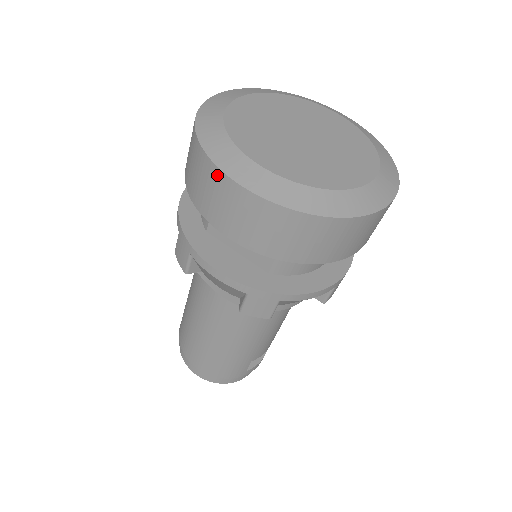
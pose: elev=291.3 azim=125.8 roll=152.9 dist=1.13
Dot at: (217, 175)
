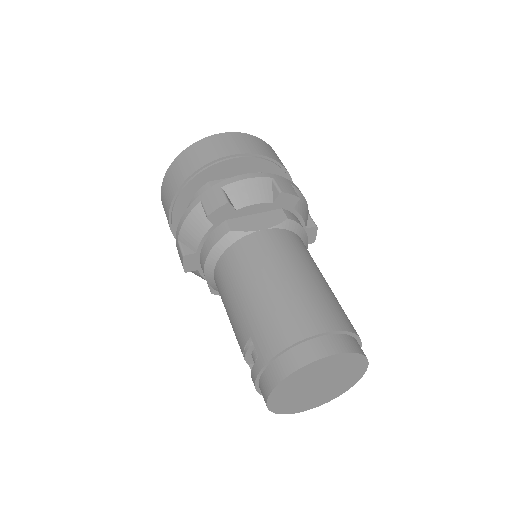
Dot at: (206, 140)
